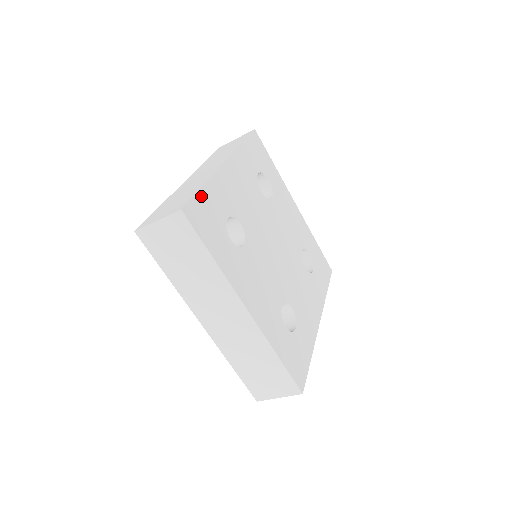
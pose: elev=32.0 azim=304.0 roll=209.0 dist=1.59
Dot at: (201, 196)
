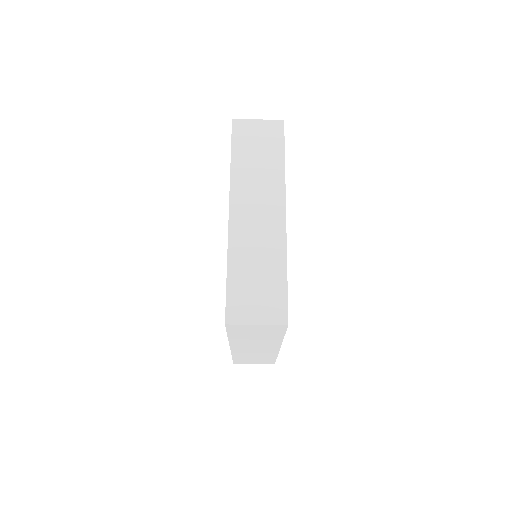
Dot at: (287, 287)
